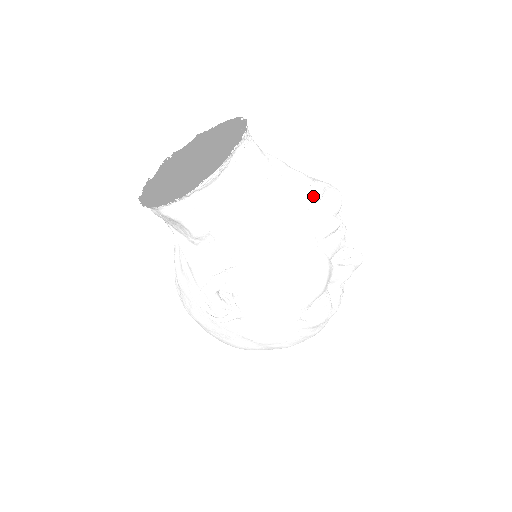
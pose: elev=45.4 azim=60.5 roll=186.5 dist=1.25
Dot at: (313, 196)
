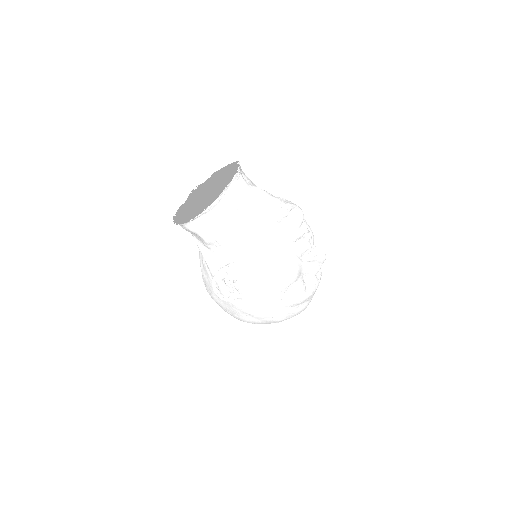
Dot at: (282, 214)
